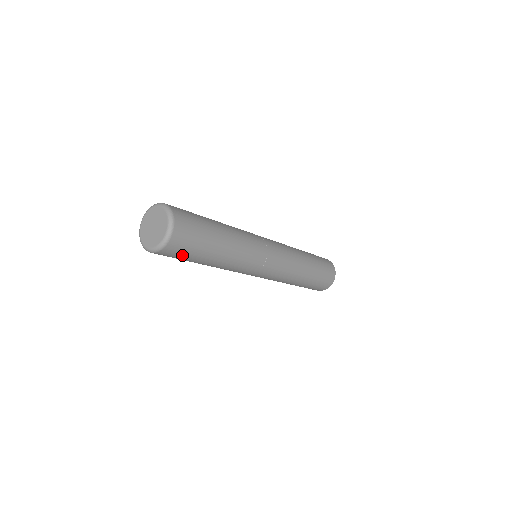
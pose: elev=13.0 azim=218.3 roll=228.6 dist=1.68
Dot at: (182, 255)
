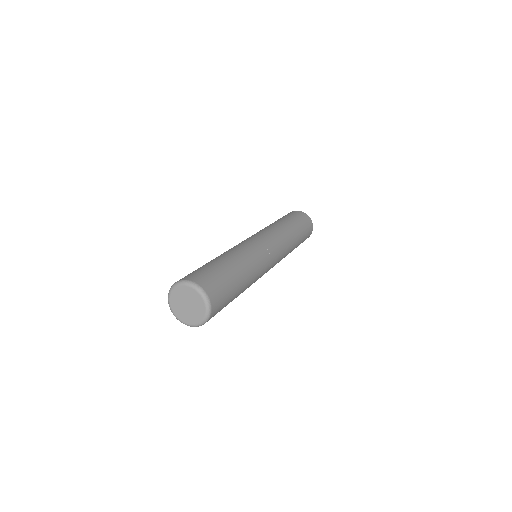
Dot at: occluded
